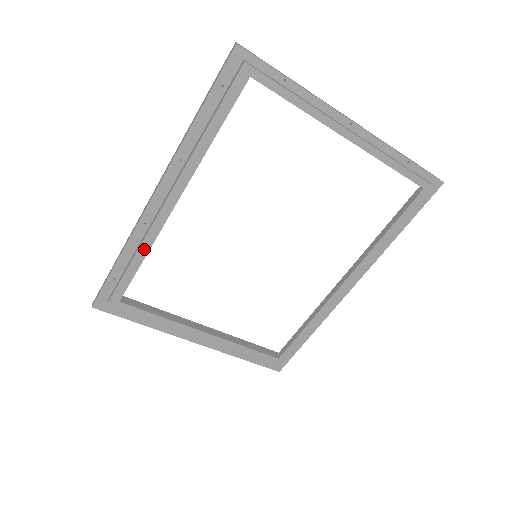
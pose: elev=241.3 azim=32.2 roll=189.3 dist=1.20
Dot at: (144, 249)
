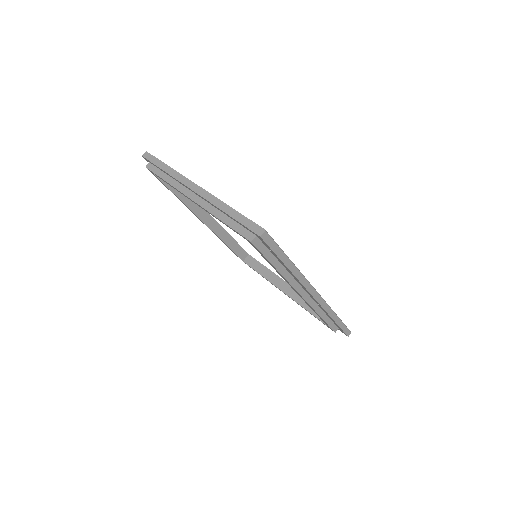
Dot at: (222, 241)
